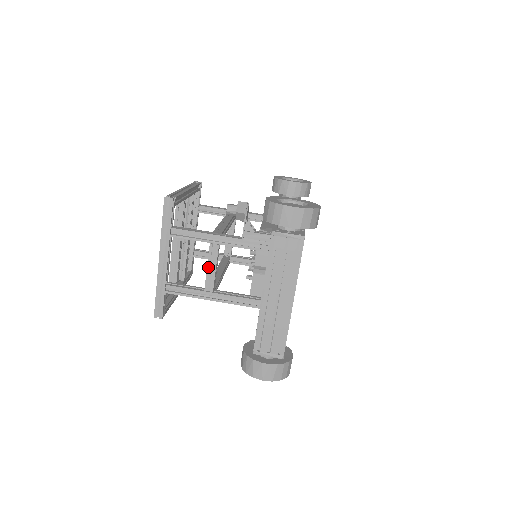
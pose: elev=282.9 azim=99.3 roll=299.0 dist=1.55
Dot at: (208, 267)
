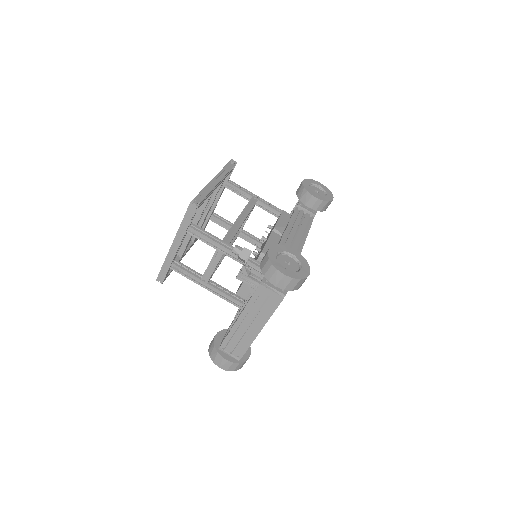
Dot at: (209, 265)
